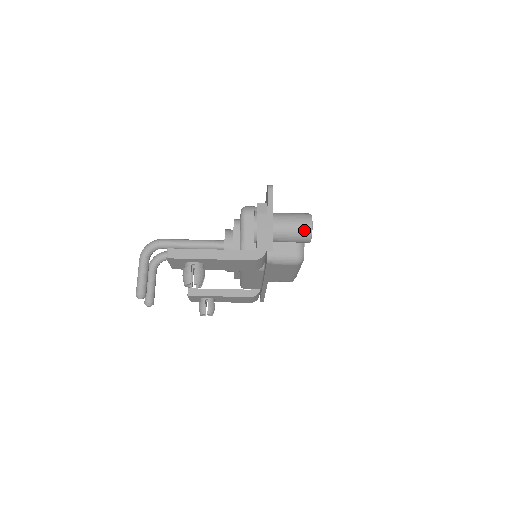
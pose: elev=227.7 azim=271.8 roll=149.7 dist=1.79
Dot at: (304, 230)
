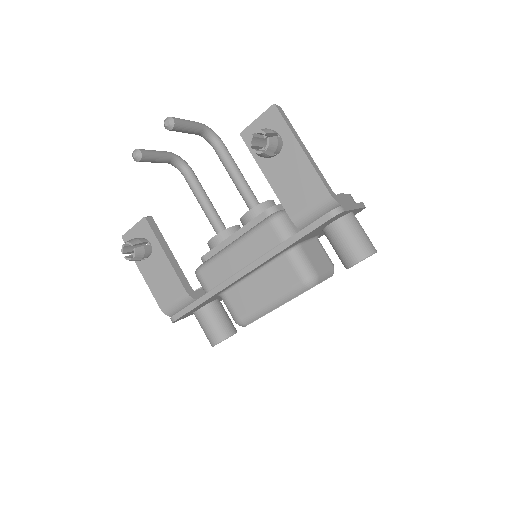
Dot at: (367, 246)
